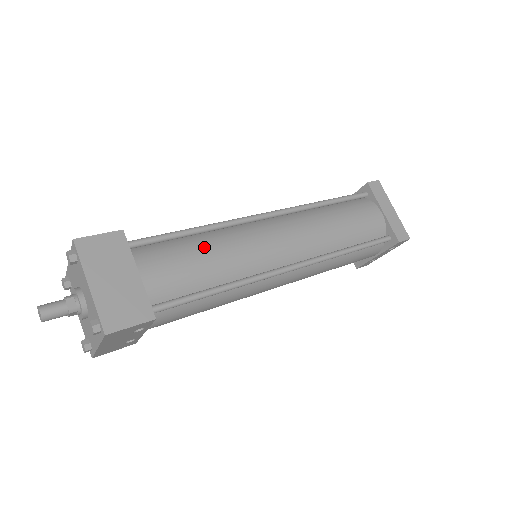
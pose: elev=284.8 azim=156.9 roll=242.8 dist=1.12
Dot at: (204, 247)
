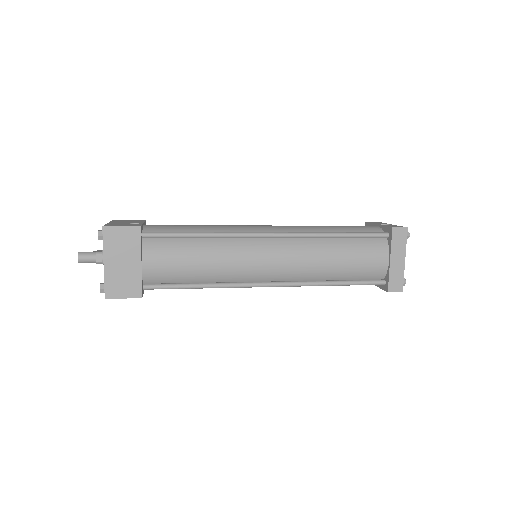
Dot at: (200, 253)
